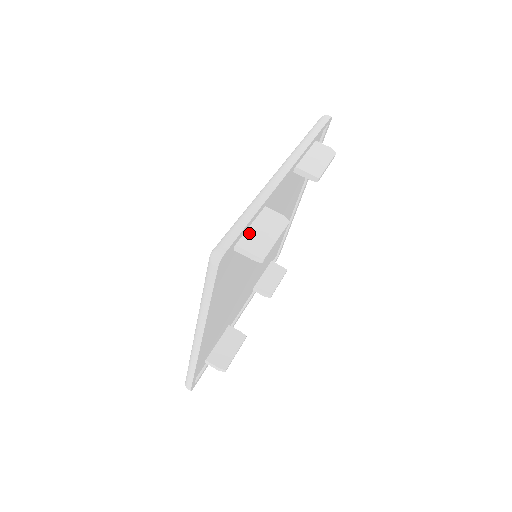
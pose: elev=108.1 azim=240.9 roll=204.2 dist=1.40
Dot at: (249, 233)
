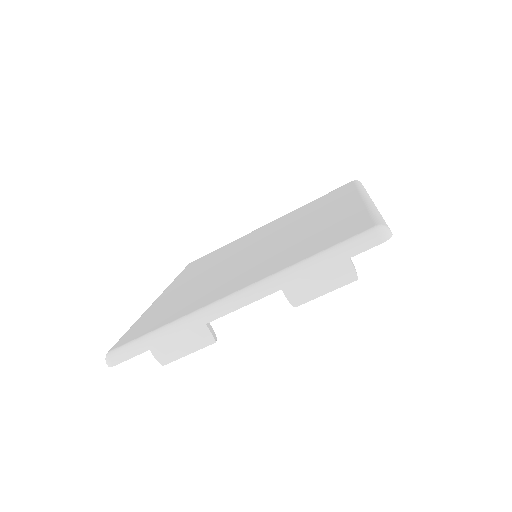
Dot at: occluded
